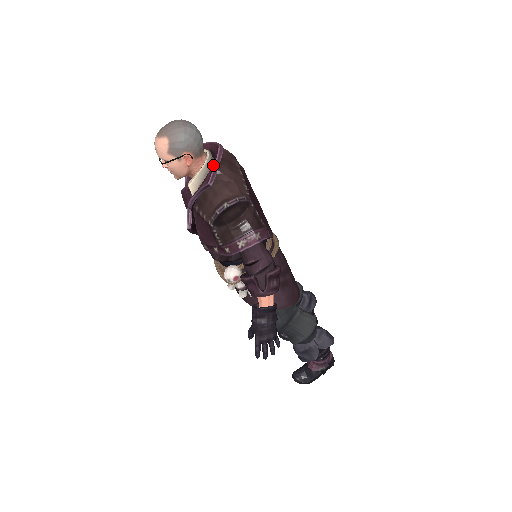
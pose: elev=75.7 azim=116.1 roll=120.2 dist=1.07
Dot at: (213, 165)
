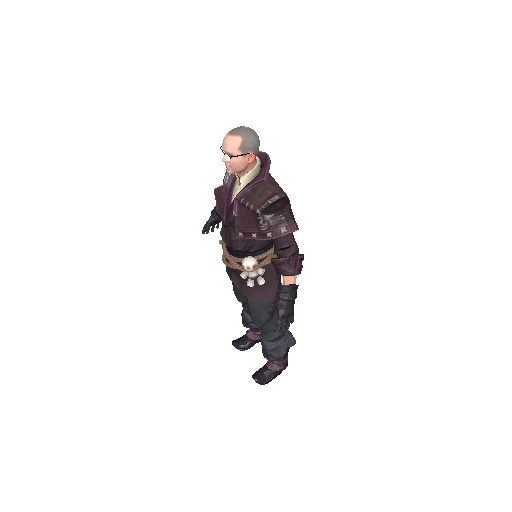
Dot at: (266, 166)
